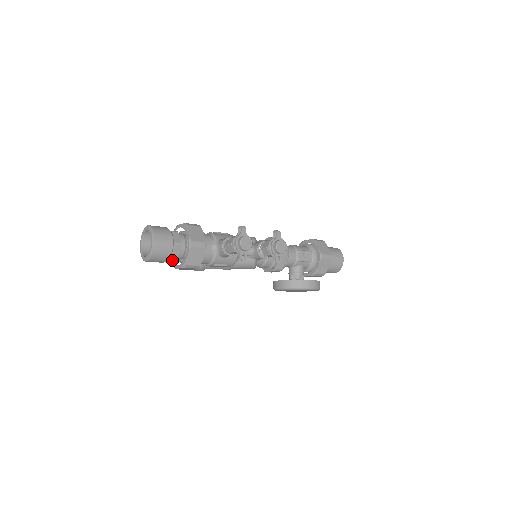
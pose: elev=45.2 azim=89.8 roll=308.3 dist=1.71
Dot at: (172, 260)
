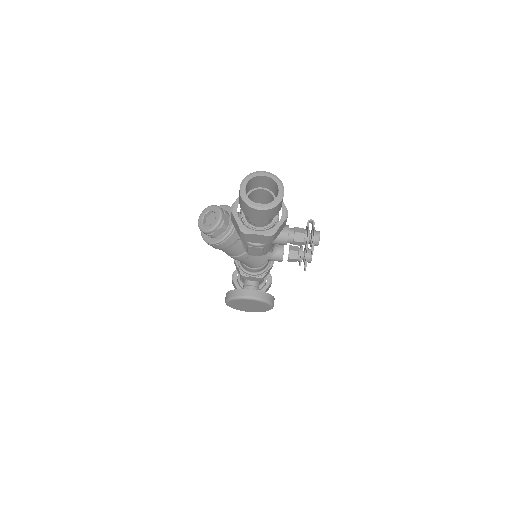
Dot at: (240, 222)
